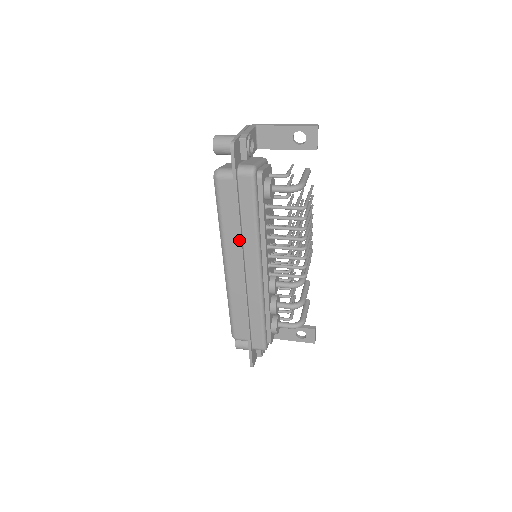
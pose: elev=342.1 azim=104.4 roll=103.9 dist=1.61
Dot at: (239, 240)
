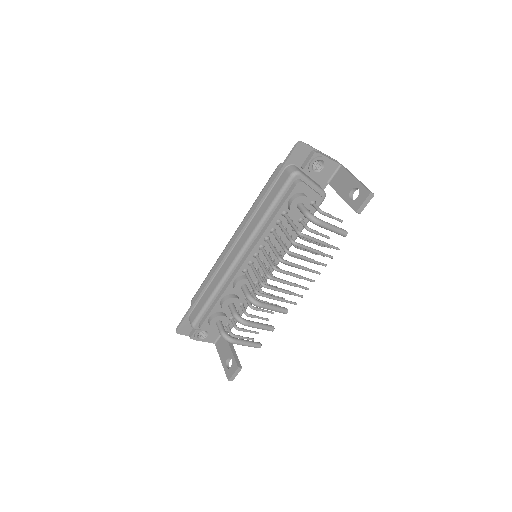
Dot at: (248, 217)
